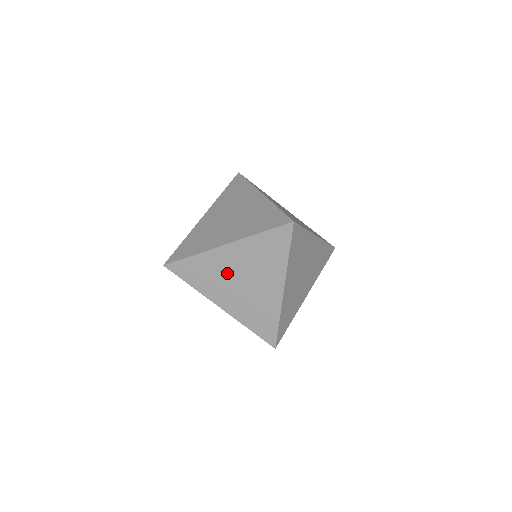
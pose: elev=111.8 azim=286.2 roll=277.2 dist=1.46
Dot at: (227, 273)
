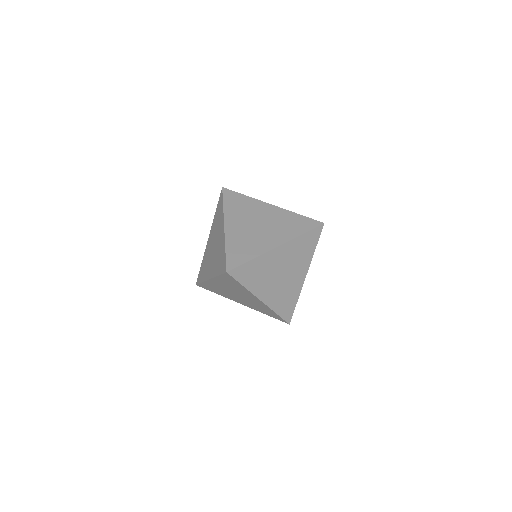
Dot at: (274, 270)
